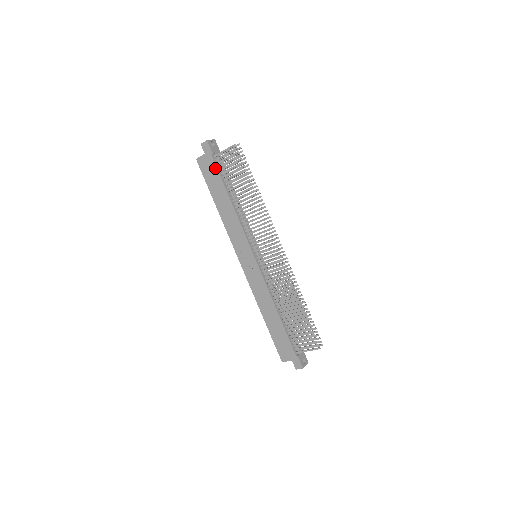
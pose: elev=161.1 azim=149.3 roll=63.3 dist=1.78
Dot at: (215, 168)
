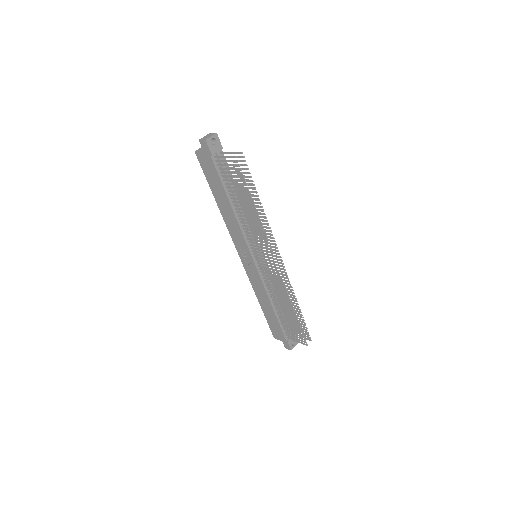
Dot at: (215, 170)
